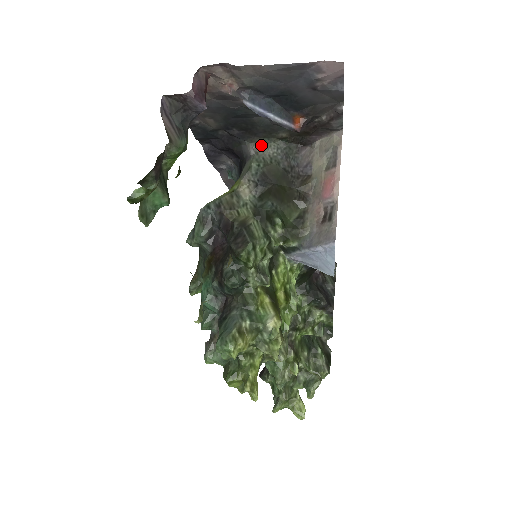
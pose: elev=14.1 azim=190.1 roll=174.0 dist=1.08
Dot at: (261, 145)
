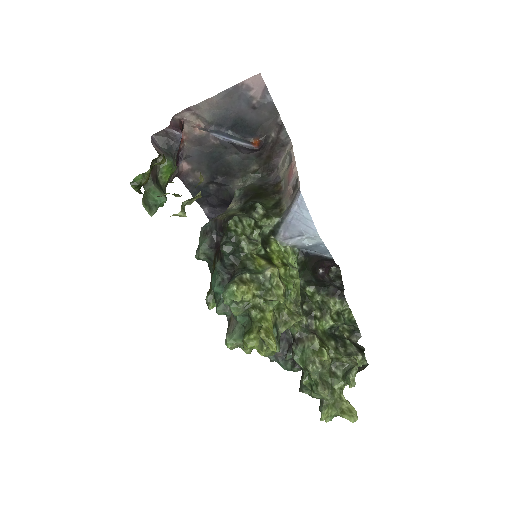
Dot at: (242, 184)
